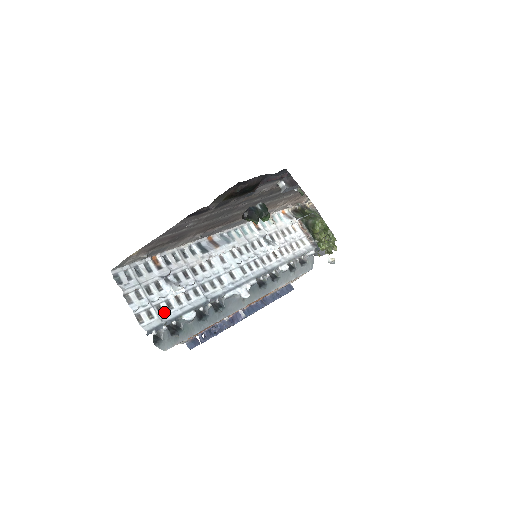
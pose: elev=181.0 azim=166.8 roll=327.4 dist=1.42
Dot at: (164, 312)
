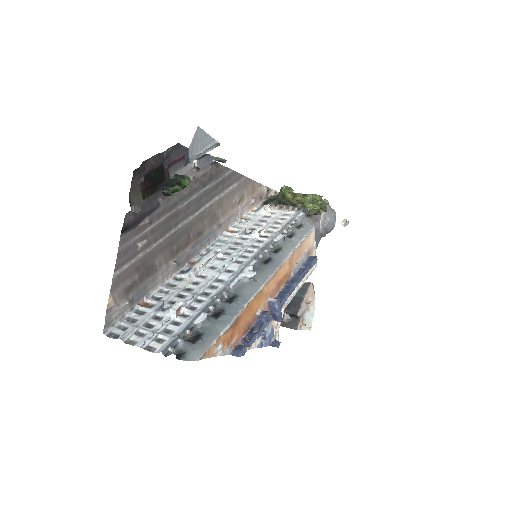
Dot at: (174, 331)
